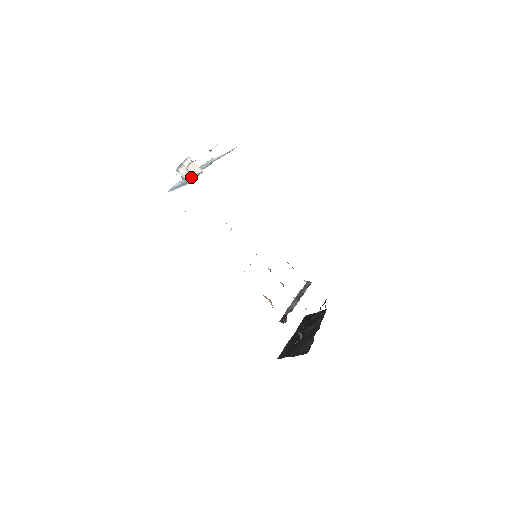
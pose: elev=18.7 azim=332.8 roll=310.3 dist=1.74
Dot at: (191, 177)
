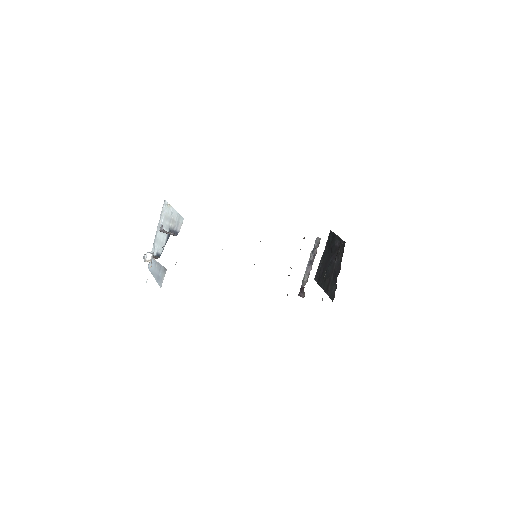
Dot at: (160, 264)
